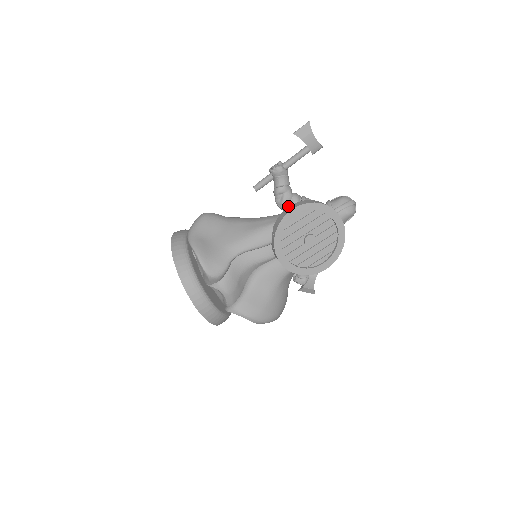
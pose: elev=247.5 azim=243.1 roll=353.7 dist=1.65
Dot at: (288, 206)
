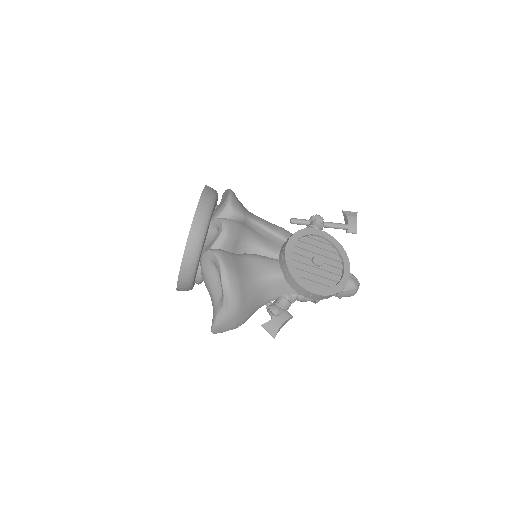
Dot at: occluded
